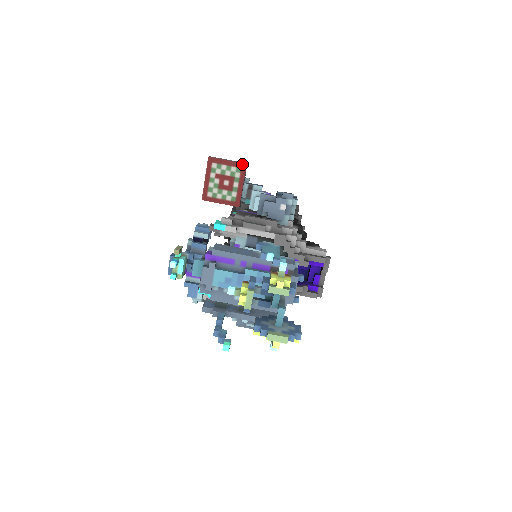
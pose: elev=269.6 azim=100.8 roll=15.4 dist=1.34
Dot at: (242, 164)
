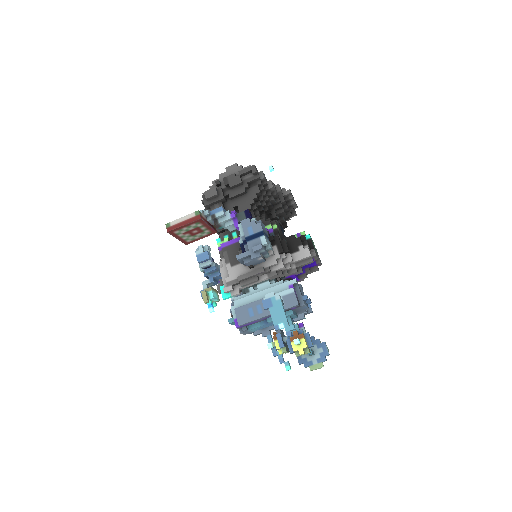
Dot at: (197, 220)
